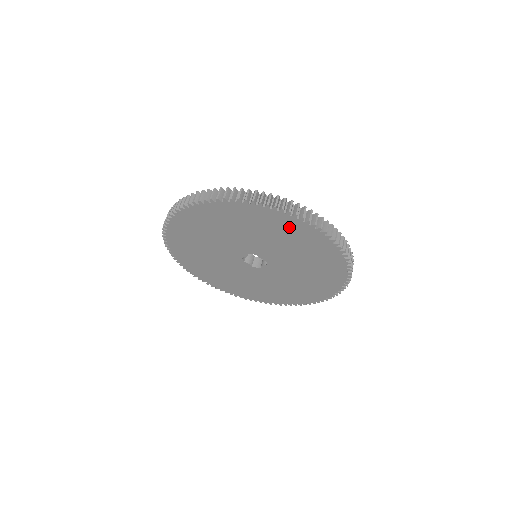
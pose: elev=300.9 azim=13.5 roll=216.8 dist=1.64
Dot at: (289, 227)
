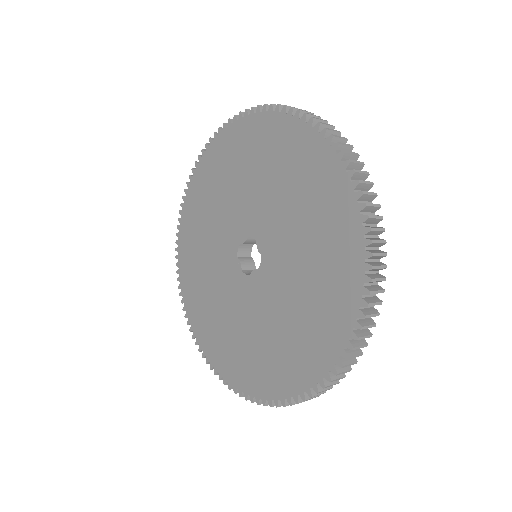
Dot at: (314, 168)
